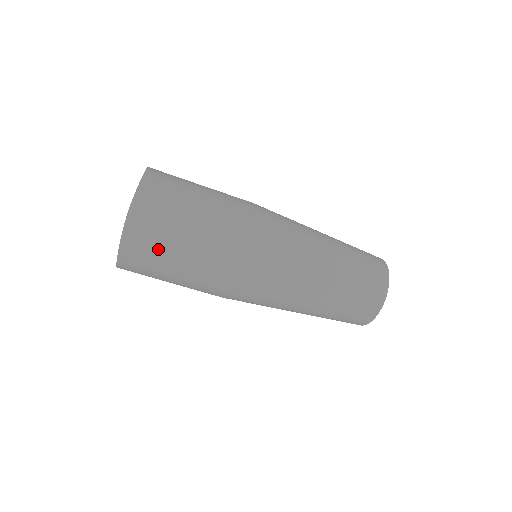
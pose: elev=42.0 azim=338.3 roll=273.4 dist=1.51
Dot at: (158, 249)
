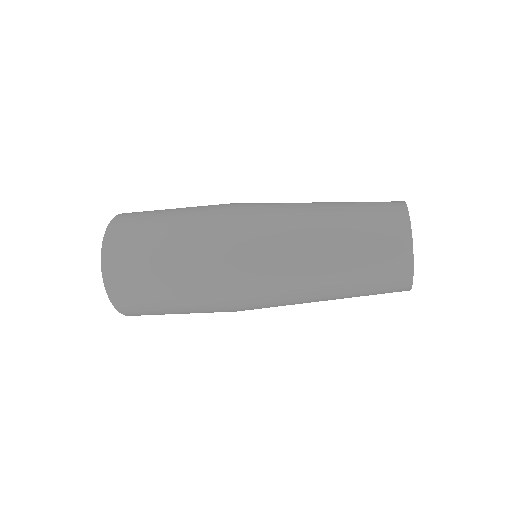
Dot at: (151, 311)
